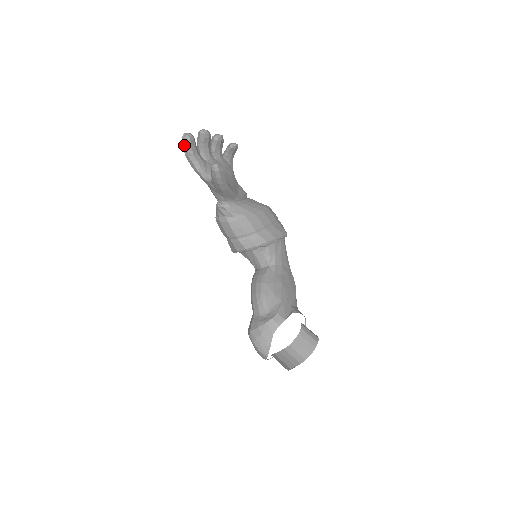
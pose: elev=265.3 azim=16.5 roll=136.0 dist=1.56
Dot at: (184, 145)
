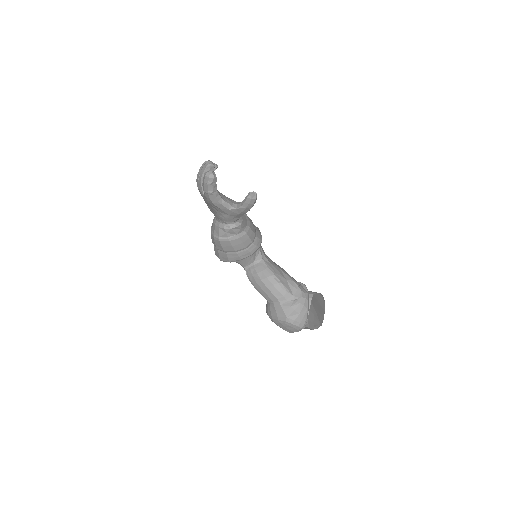
Dot at: (211, 184)
